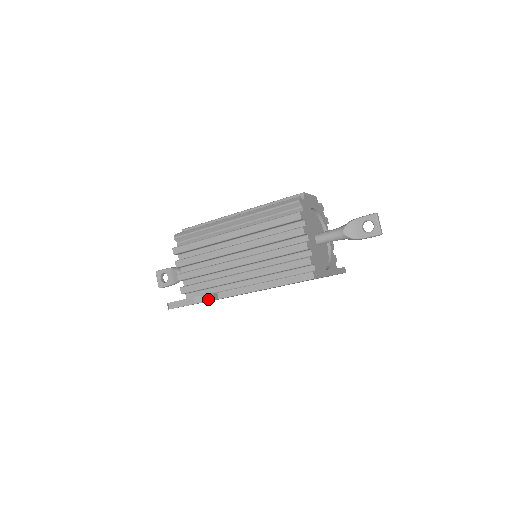
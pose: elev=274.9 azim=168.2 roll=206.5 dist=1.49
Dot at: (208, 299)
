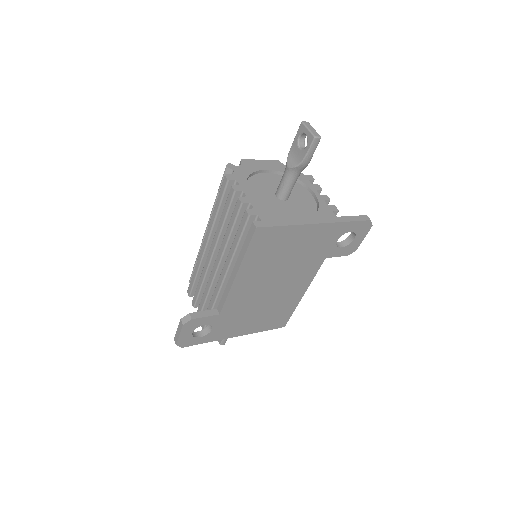
Dot at: (199, 316)
